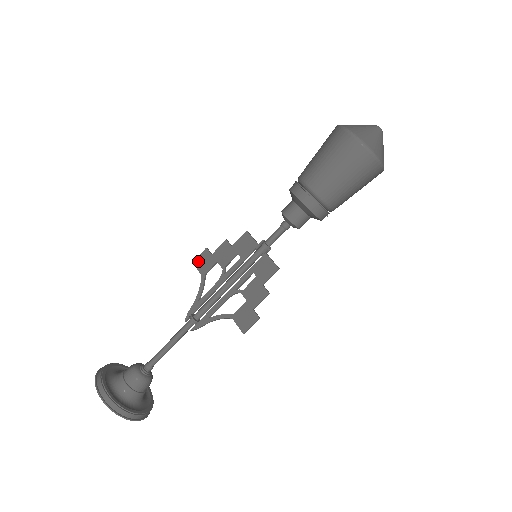
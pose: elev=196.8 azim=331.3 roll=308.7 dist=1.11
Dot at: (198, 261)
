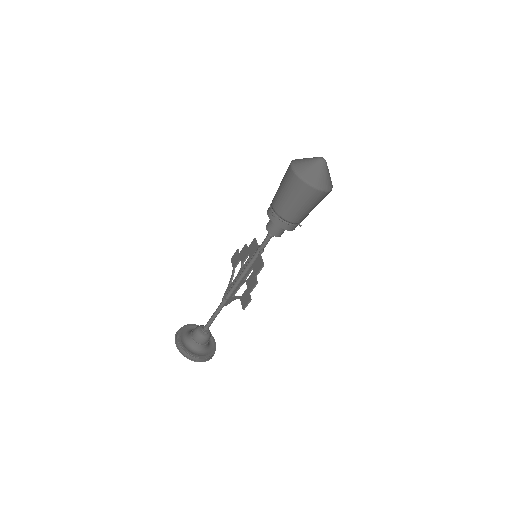
Dot at: (233, 258)
